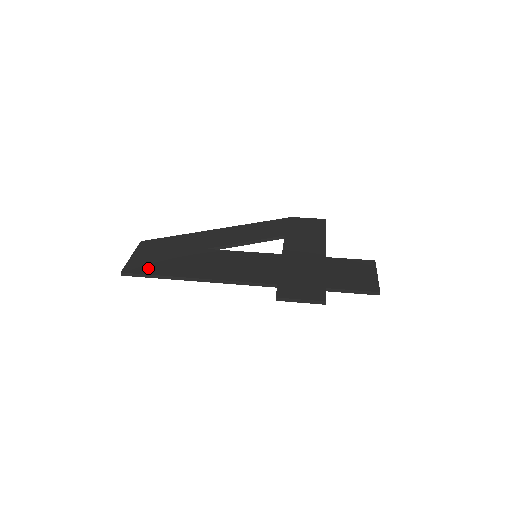
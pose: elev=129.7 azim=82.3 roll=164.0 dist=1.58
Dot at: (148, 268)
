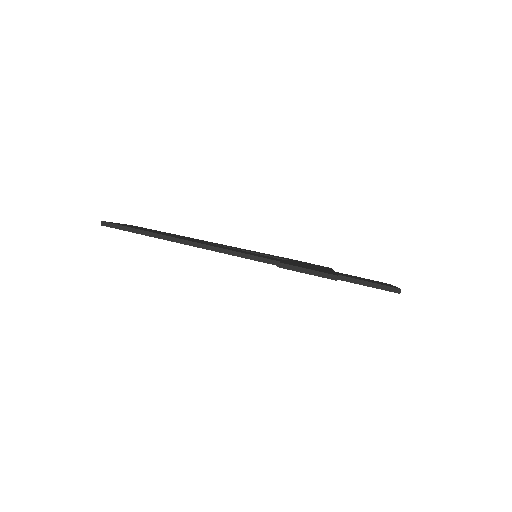
Dot at: occluded
